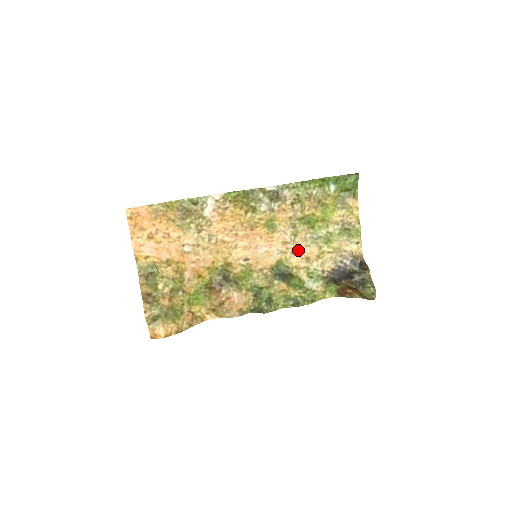
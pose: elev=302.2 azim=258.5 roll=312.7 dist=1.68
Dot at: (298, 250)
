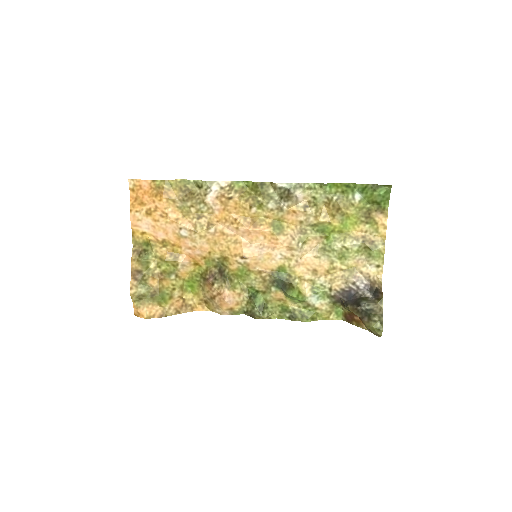
Dot at: (305, 259)
